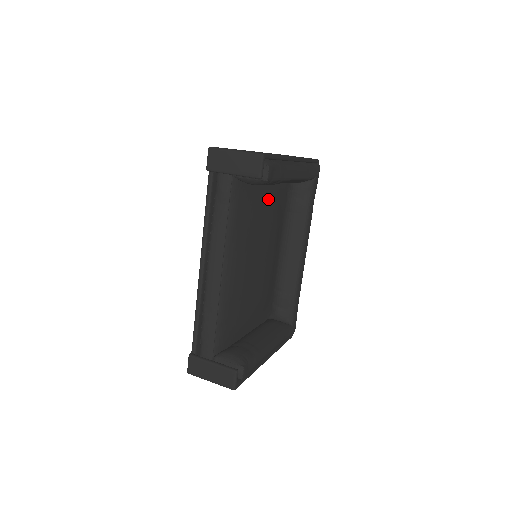
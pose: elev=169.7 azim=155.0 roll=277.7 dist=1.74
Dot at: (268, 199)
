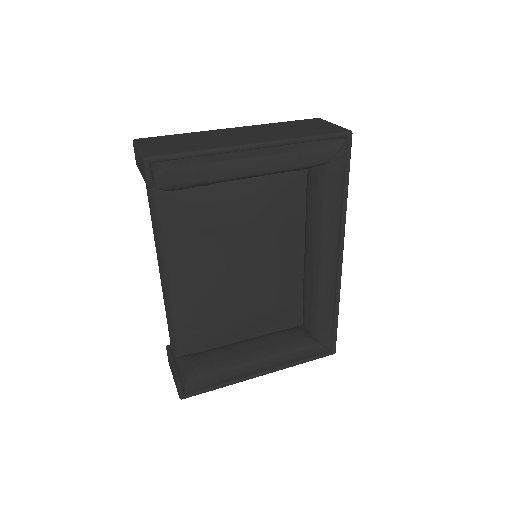
Dot at: (244, 194)
